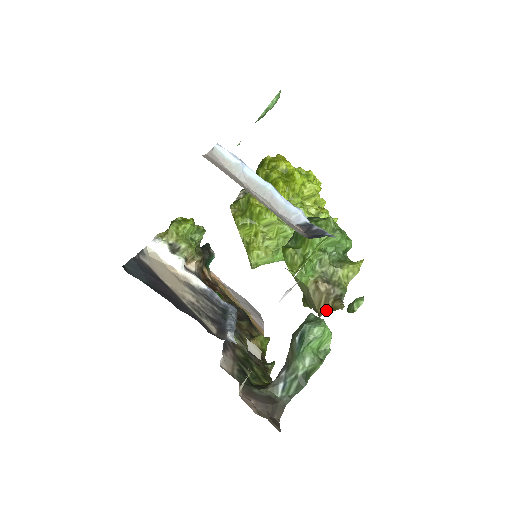
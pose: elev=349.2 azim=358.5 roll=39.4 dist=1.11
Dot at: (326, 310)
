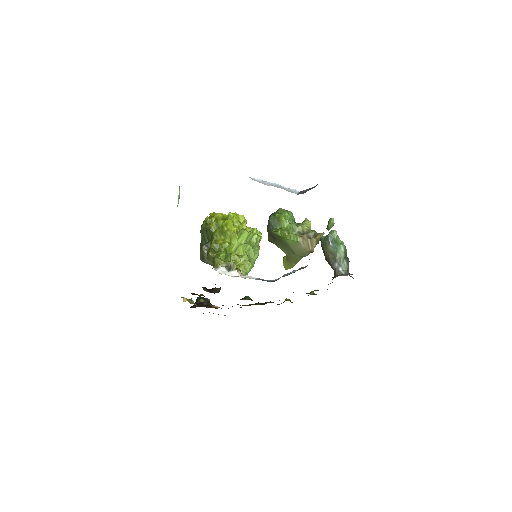
Dot at: (314, 246)
